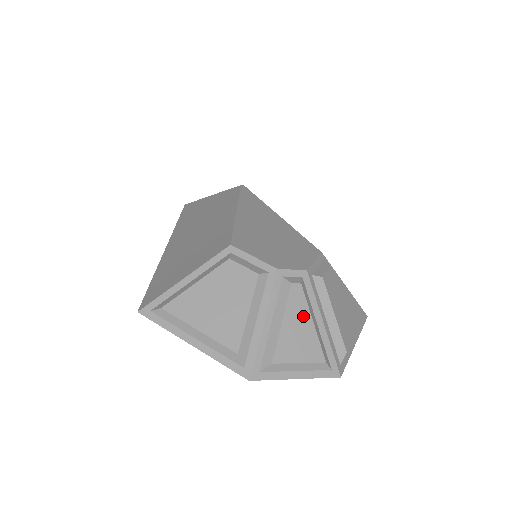
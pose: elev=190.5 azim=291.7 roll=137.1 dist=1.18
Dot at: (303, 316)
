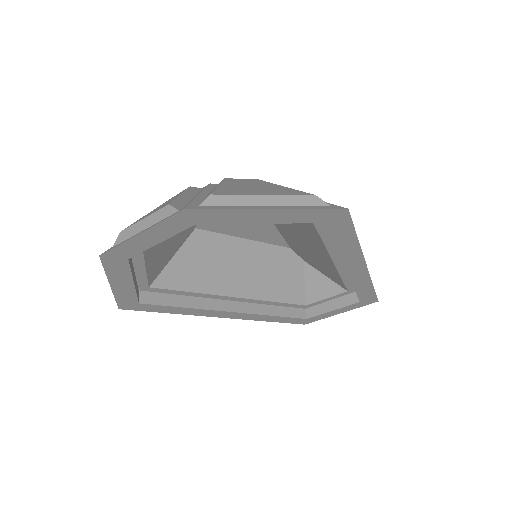
Dot at: occluded
